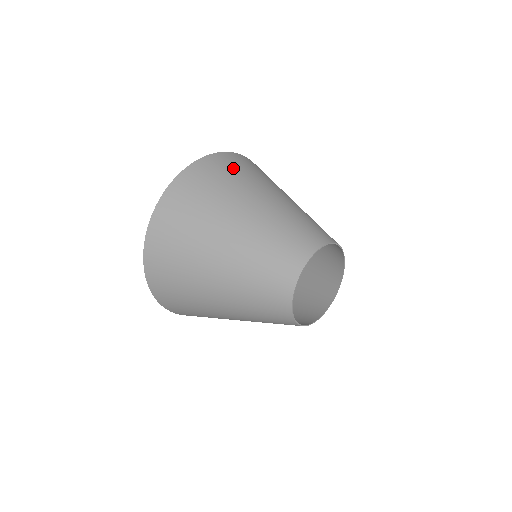
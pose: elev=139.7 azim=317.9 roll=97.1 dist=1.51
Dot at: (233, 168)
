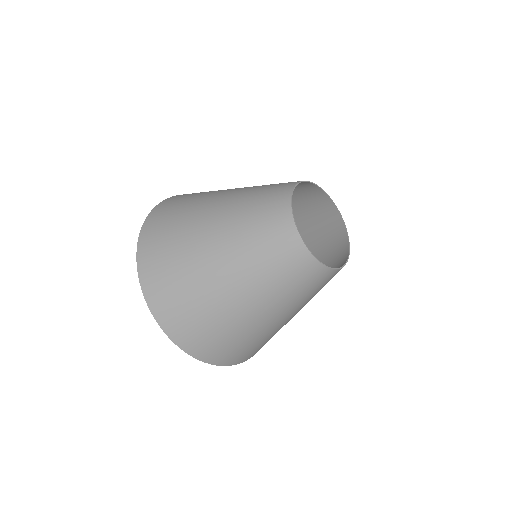
Dot at: occluded
